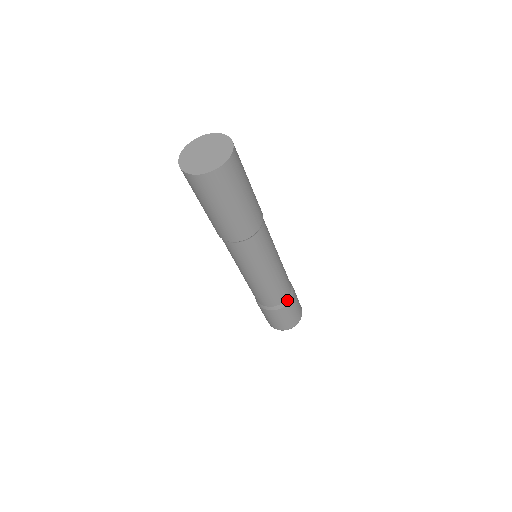
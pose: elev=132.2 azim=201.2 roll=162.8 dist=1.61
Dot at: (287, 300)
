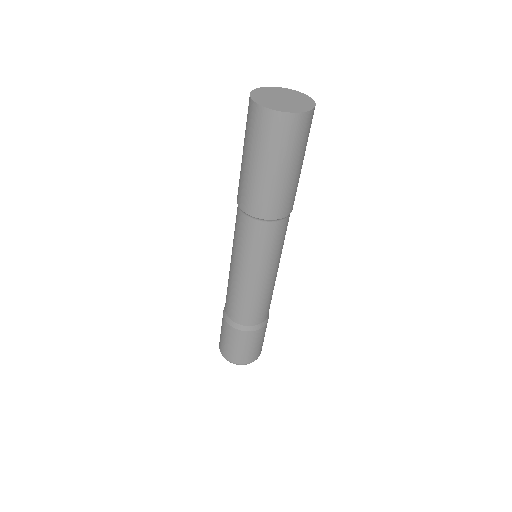
Dot at: (242, 327)
